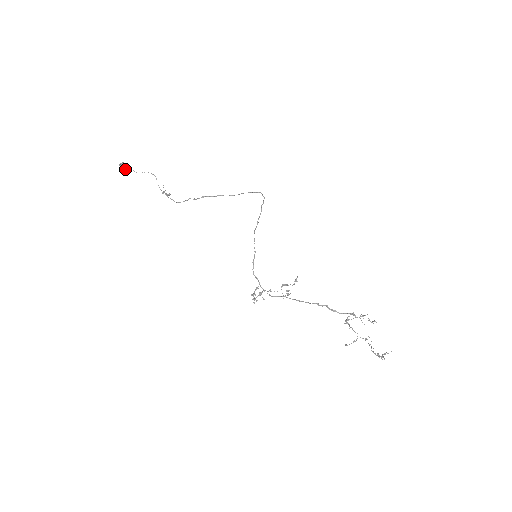
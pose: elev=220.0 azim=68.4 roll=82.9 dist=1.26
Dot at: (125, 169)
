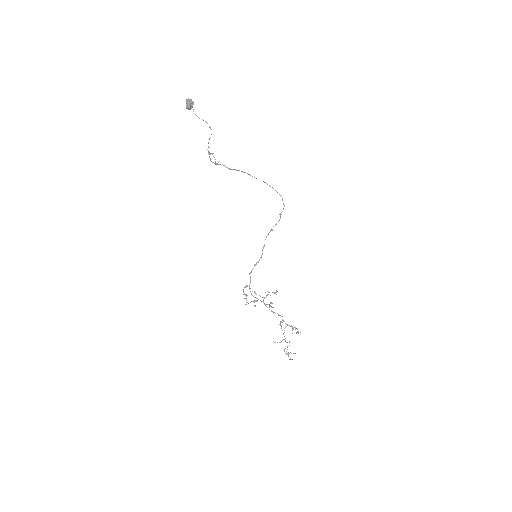
Dot at: (190, 108)
